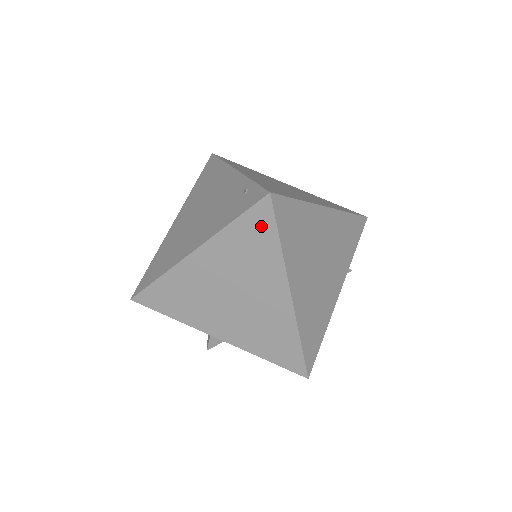
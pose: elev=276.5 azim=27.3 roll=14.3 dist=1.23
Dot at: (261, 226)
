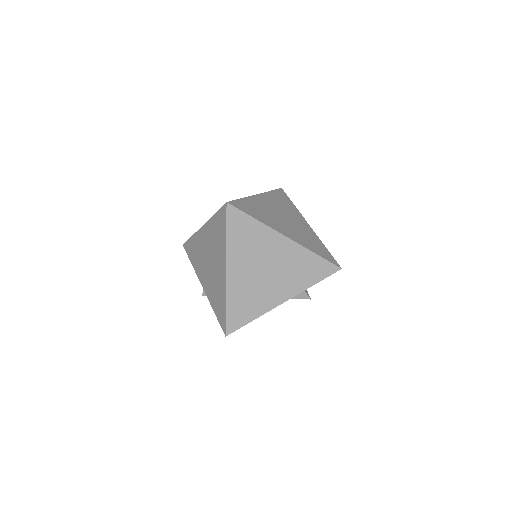
Dot at: (222, 221)
